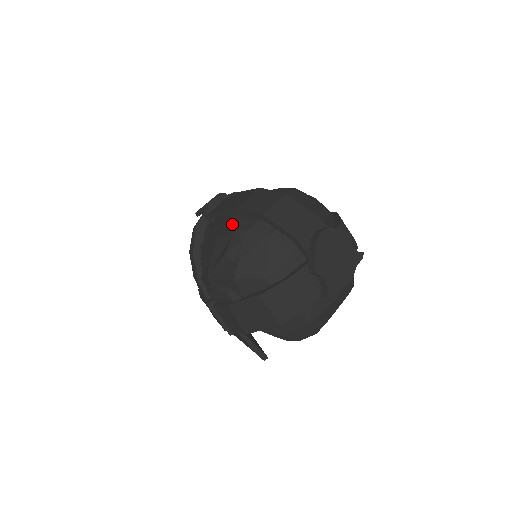
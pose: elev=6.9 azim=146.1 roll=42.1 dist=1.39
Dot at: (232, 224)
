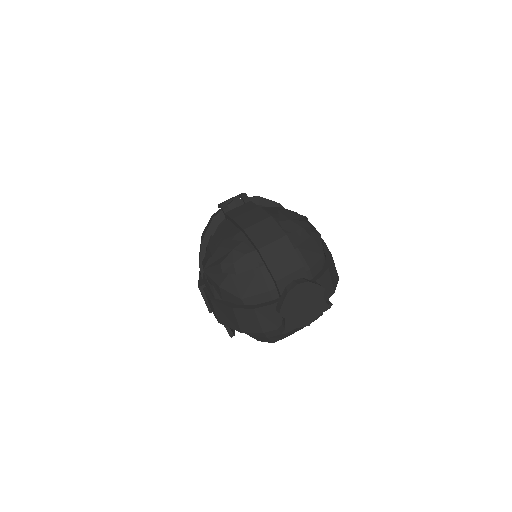
Dot at: (236, 239)
